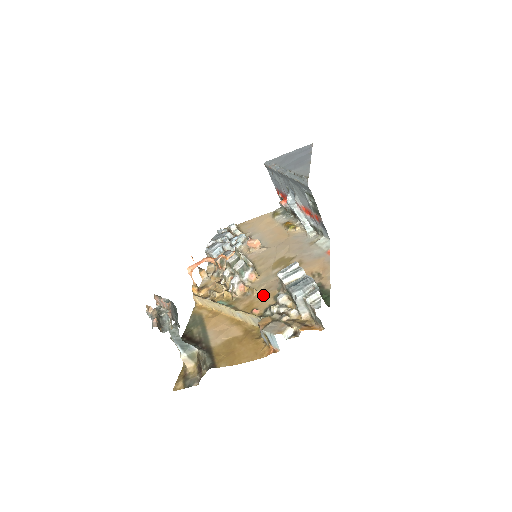
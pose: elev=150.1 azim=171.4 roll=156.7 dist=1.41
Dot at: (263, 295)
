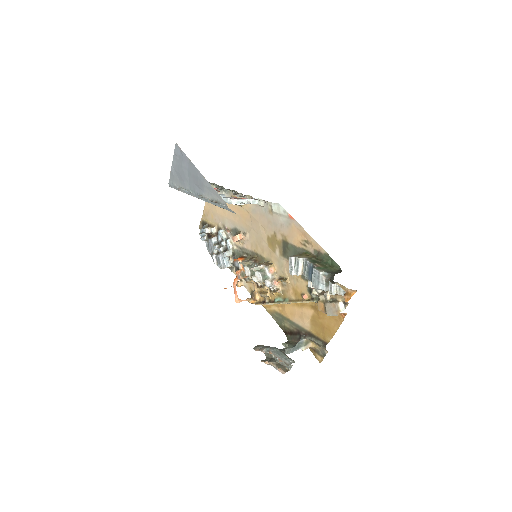
Dot at: (294, 280)
